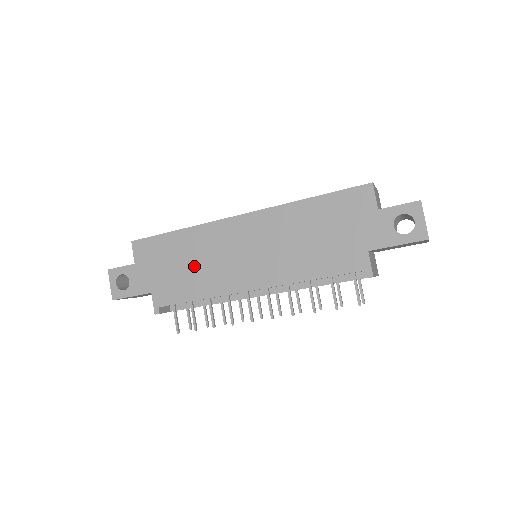
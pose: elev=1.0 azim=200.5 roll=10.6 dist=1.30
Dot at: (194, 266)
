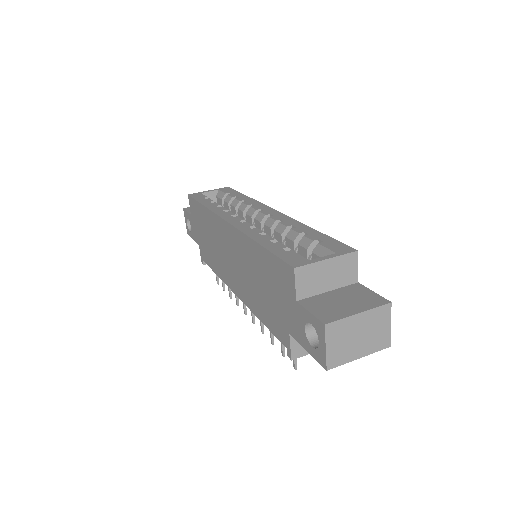
Dot at: (211, 244)
